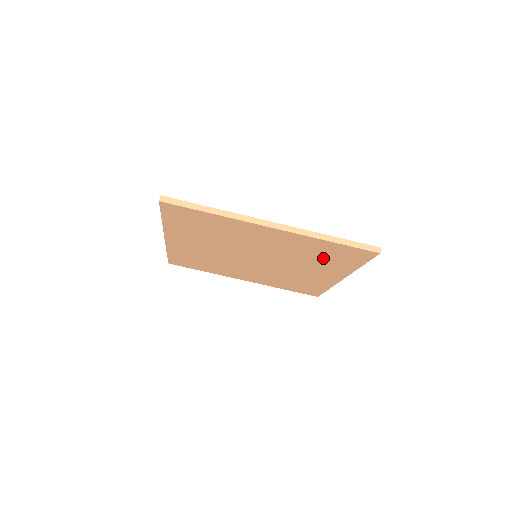
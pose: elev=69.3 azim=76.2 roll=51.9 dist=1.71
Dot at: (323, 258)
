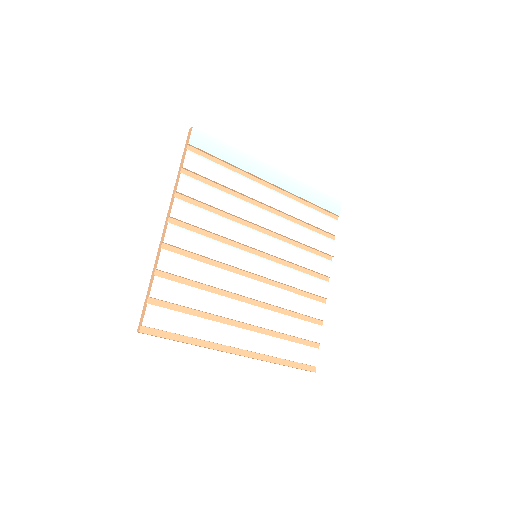
Dot at: occluded
